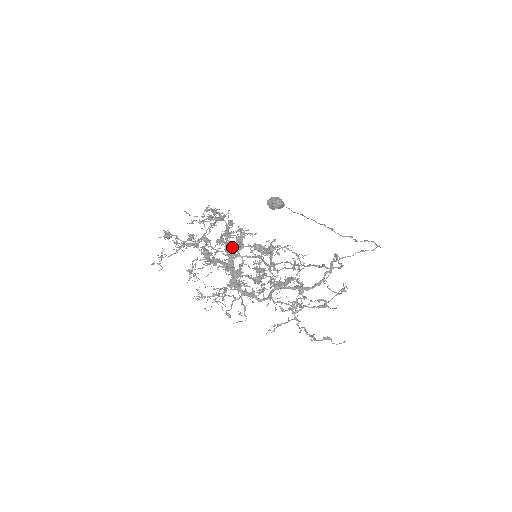
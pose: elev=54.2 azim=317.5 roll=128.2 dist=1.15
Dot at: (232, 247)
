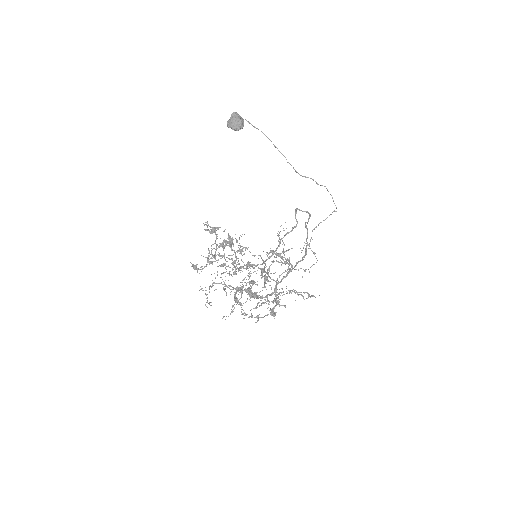
Dot at: occluded
